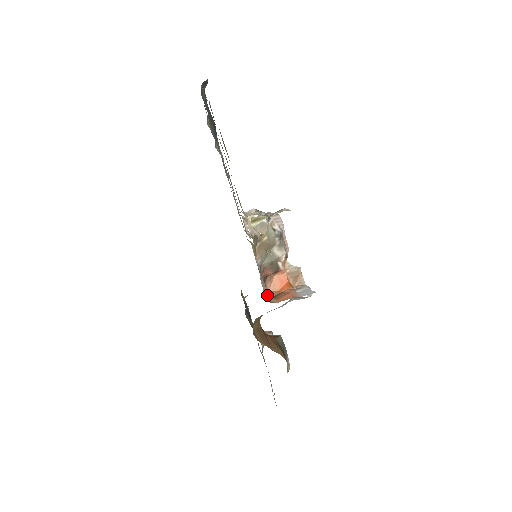
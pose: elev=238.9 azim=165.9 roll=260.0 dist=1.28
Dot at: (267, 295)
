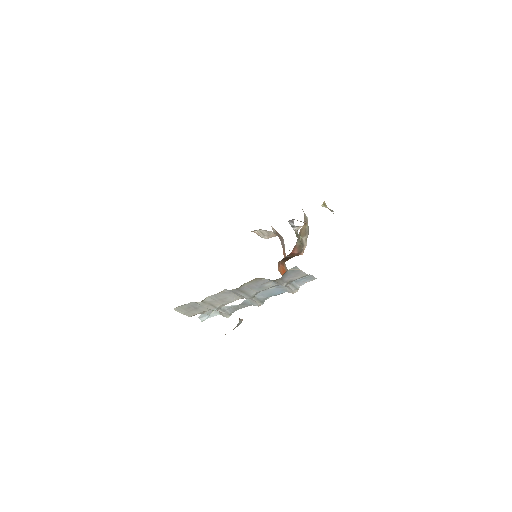
Dot at: occluded
